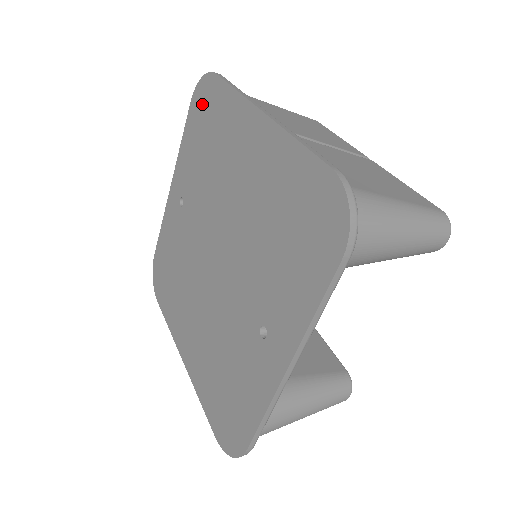
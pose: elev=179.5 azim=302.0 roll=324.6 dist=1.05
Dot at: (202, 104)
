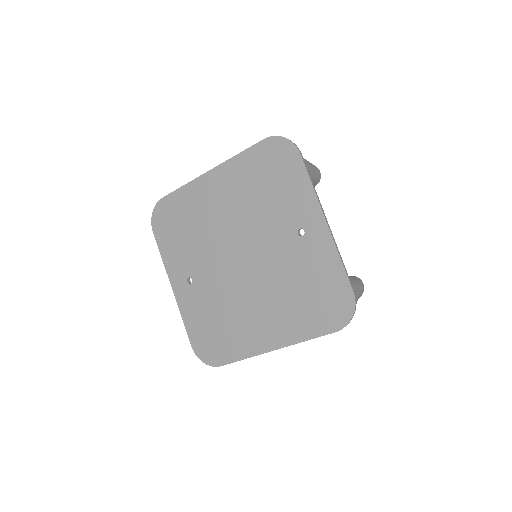
Dot at: (164, 220)
